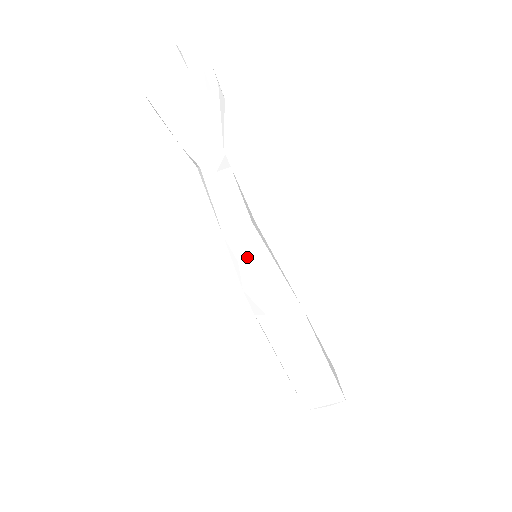
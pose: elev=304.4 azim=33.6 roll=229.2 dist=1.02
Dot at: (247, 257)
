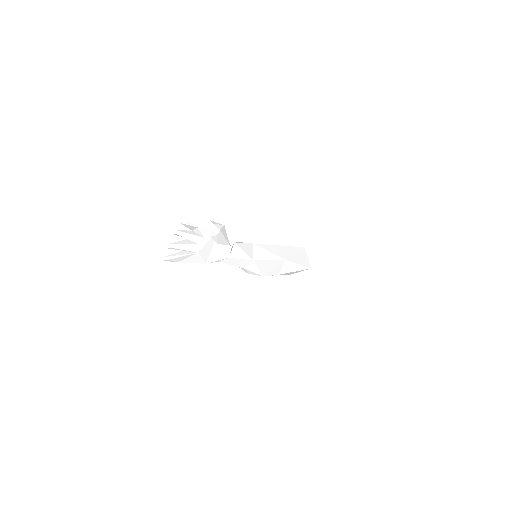
Dot at: (253, 272)
